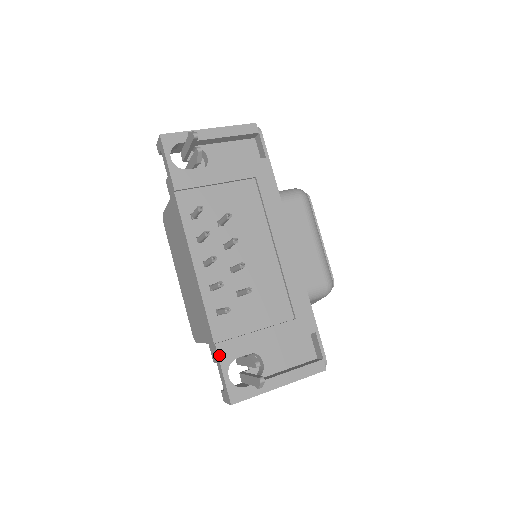
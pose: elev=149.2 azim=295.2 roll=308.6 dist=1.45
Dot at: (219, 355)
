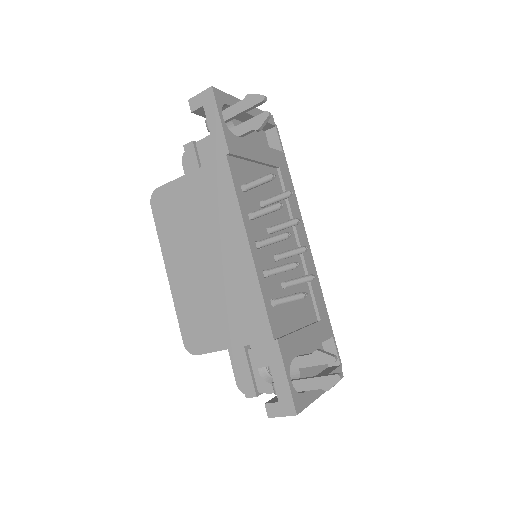
Dot at: (282, 353)
